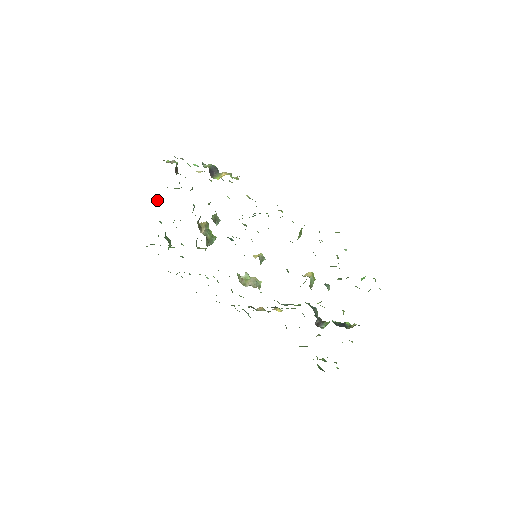
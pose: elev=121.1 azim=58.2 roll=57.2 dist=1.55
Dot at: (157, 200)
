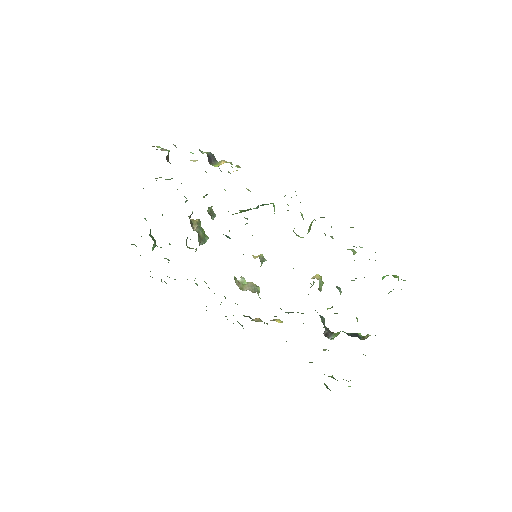
Dot at: occluded
